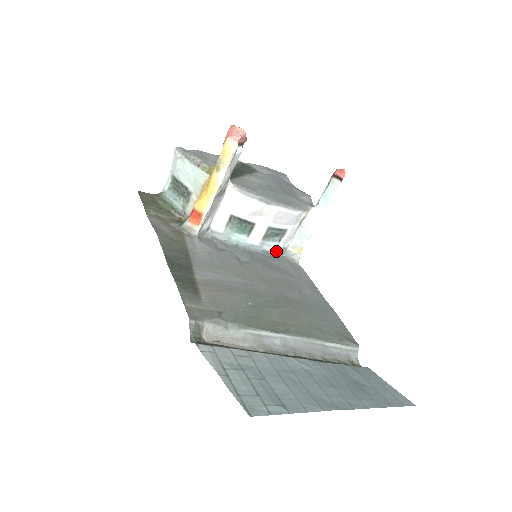
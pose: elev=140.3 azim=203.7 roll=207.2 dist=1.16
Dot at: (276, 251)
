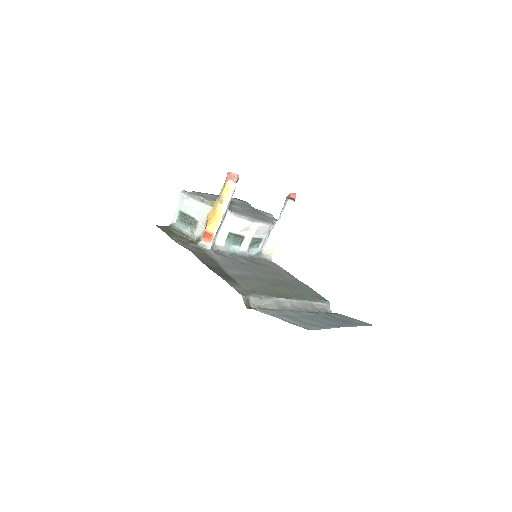
Dot at: (256, 255)
